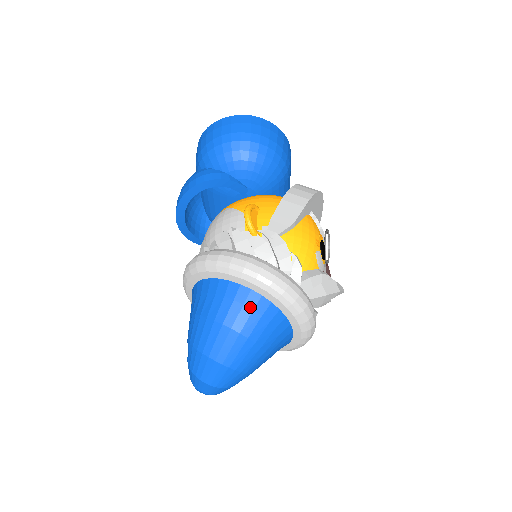
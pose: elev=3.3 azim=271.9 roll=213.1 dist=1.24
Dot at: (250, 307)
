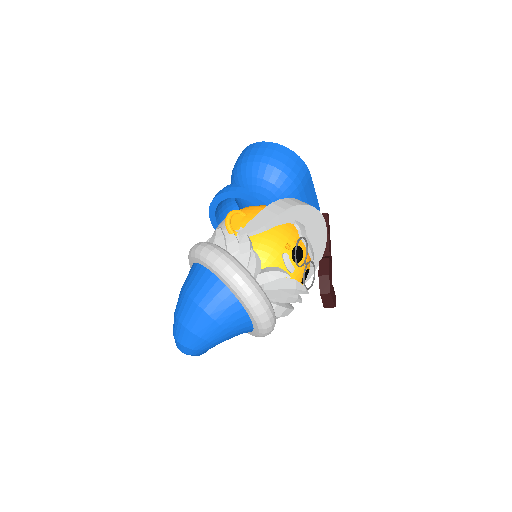
Dot at: (209, 286)
